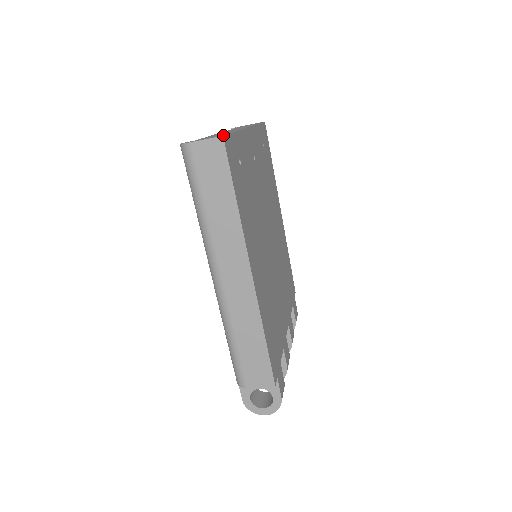
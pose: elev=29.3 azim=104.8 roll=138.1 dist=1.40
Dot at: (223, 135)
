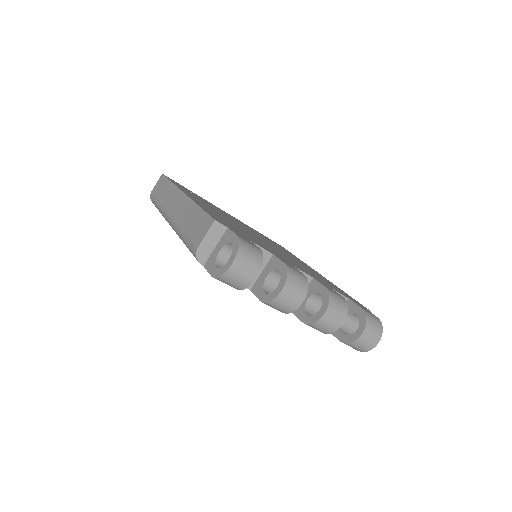
Dot at: occluded
